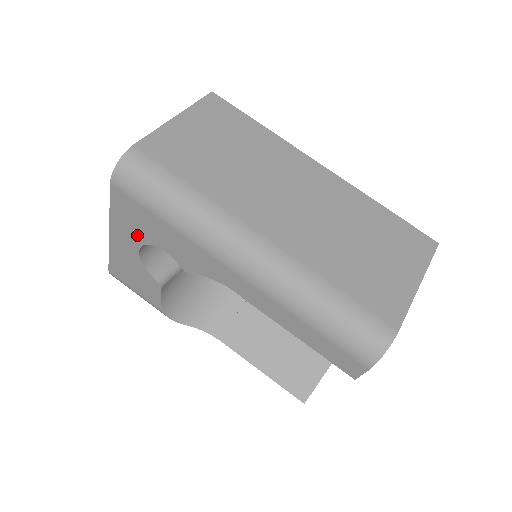
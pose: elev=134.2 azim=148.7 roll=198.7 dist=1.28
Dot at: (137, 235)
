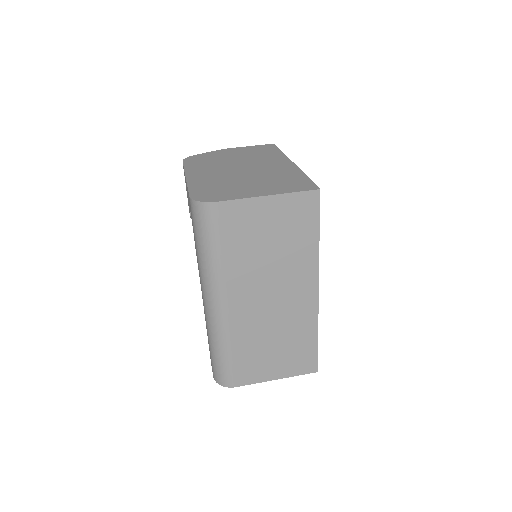
Dot at: (190, 210)
